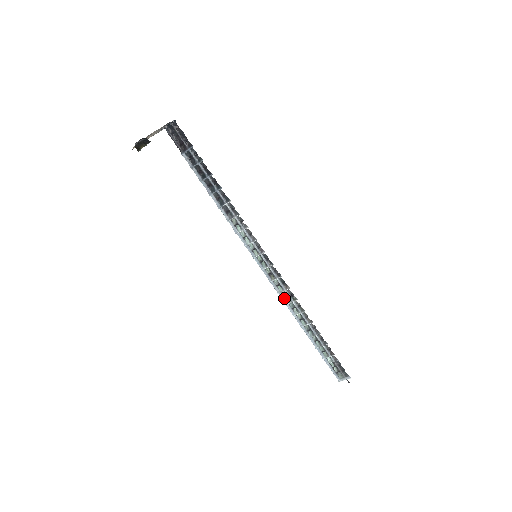
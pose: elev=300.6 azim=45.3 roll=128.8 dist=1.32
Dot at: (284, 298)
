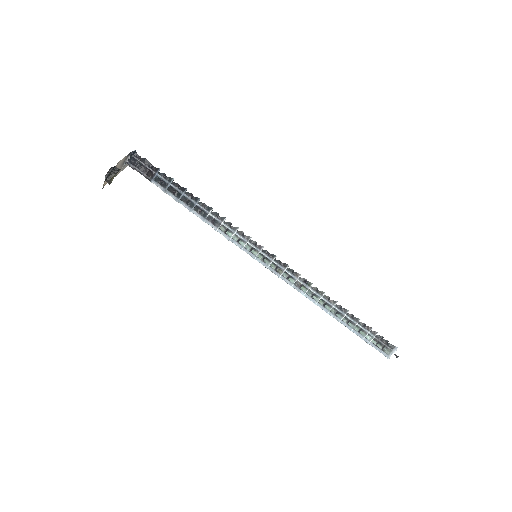
Dot at: (299, 289)
